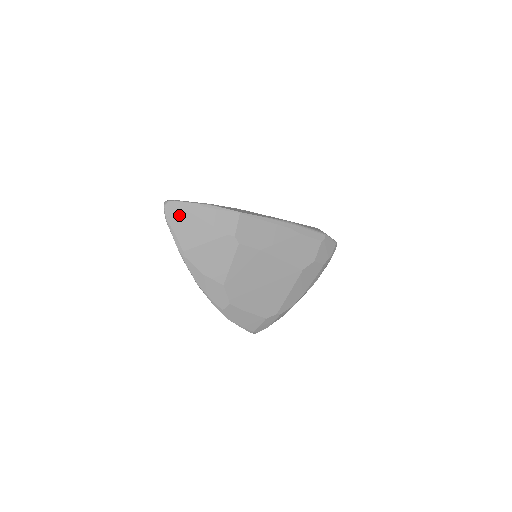
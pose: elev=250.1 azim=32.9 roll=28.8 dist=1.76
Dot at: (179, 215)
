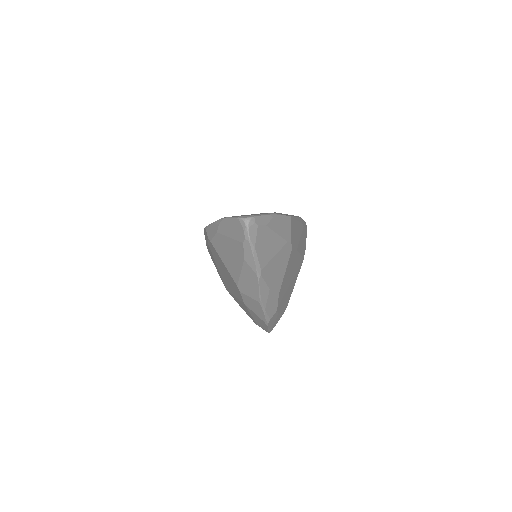
Dot at: (260, 231)
